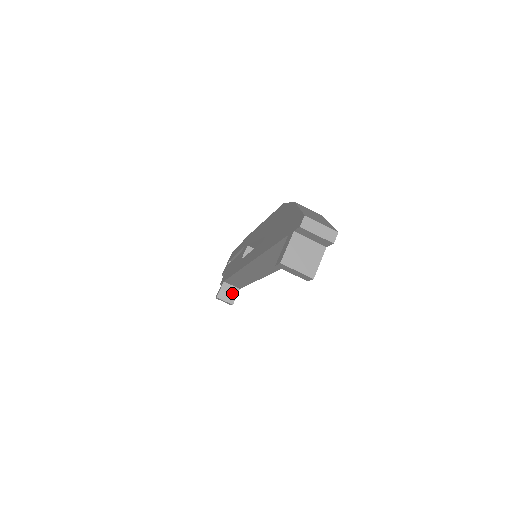
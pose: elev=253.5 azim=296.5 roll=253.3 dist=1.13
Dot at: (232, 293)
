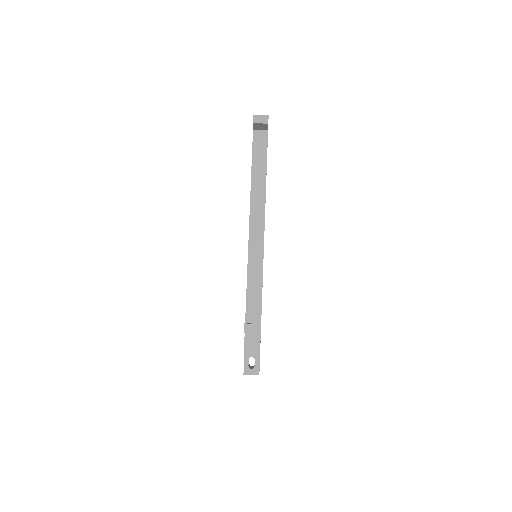
Dot at: occluded
